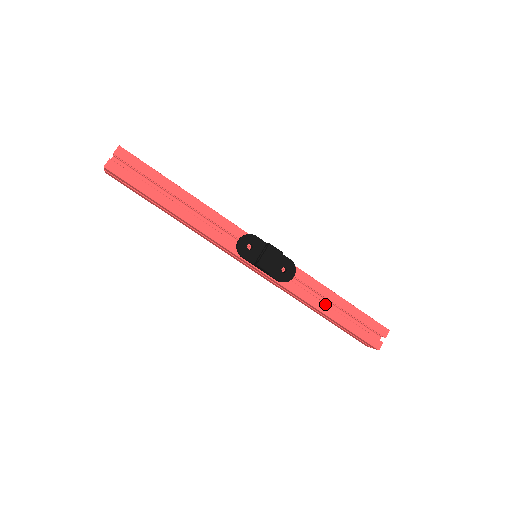
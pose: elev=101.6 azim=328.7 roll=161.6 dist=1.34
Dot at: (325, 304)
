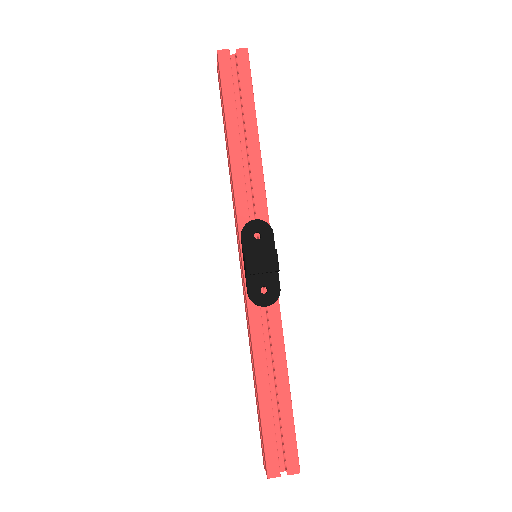
Dot at: (267, 368)
